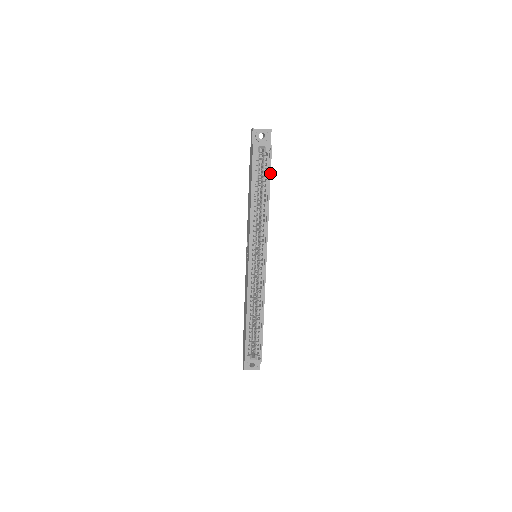
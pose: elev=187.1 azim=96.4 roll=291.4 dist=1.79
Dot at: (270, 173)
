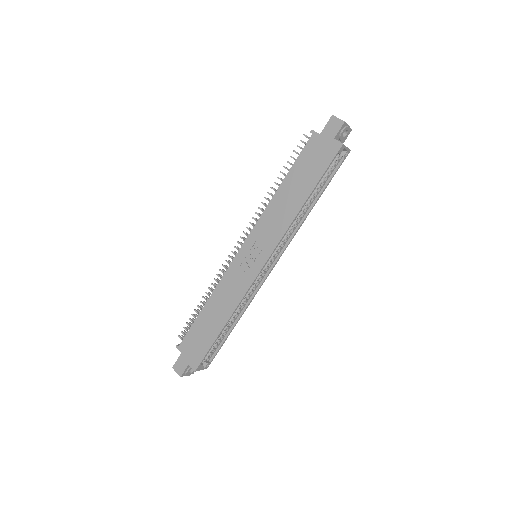
Dot at: (331, 179)
